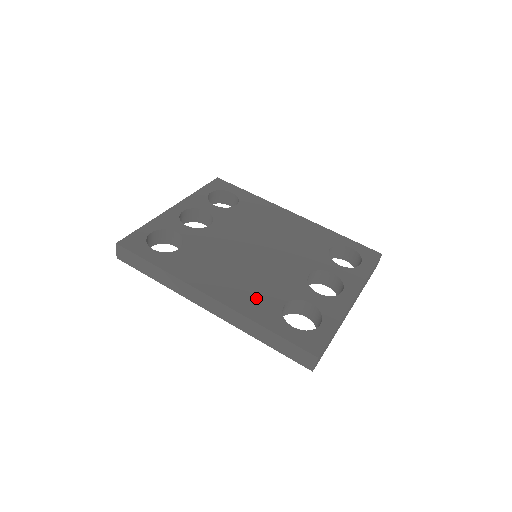
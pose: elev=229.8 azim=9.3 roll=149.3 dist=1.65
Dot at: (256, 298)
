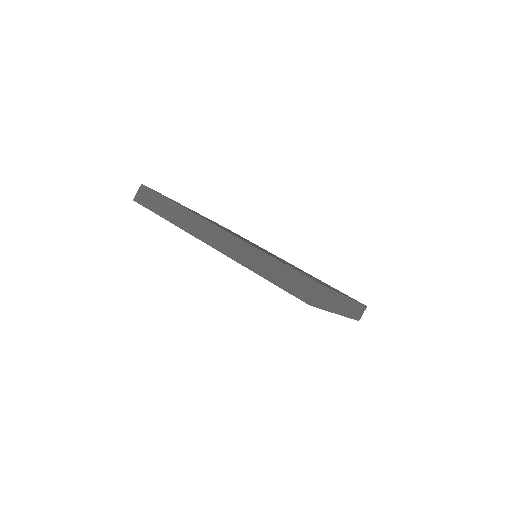
Dot at: occluded
